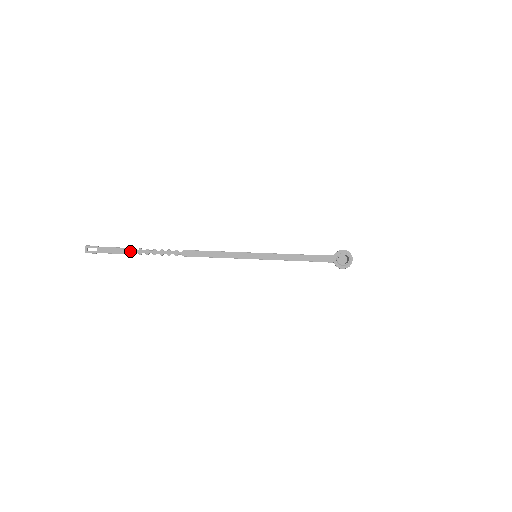
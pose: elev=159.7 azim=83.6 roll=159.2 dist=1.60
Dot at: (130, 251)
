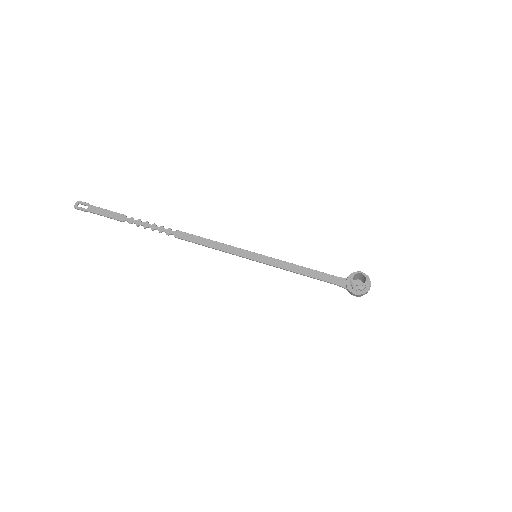
Dot at: (121, 217)
